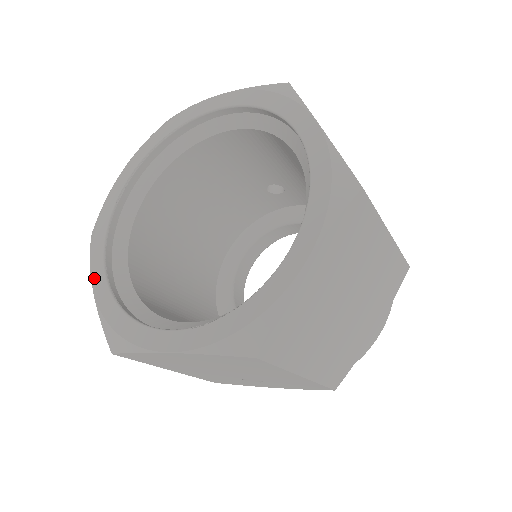
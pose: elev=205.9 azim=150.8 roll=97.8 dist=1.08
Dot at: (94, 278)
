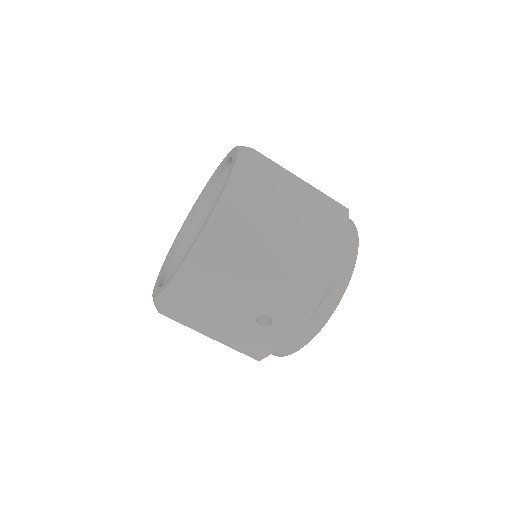
Dot at: (153, 291)
